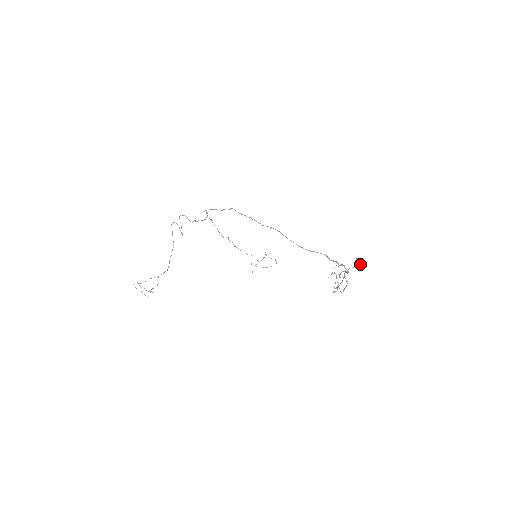
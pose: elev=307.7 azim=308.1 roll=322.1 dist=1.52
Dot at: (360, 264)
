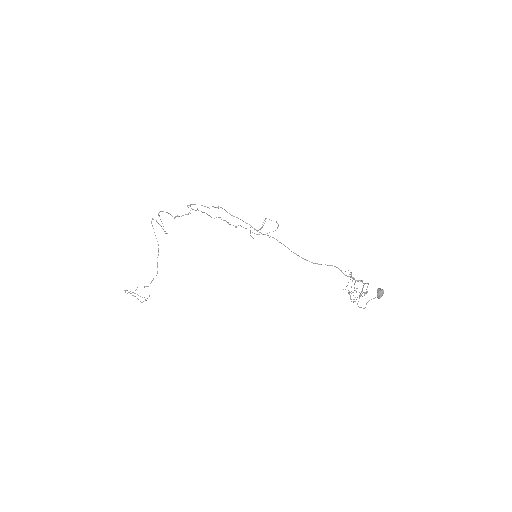
Dot at: (382, 294)
